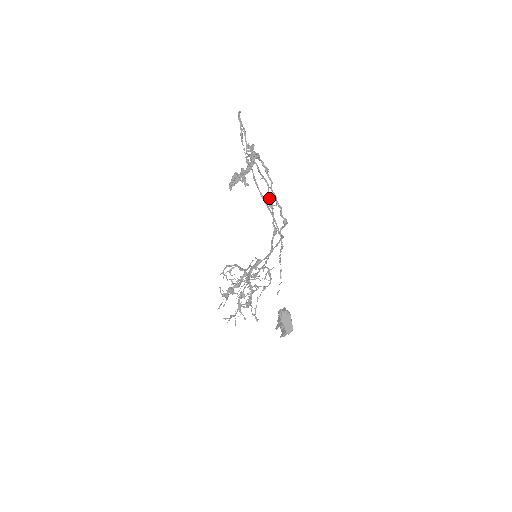
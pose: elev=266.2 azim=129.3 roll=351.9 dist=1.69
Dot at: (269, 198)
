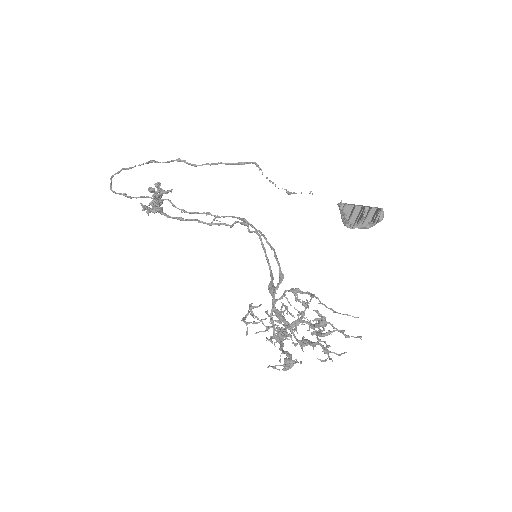
Dot at: (206, 213)
